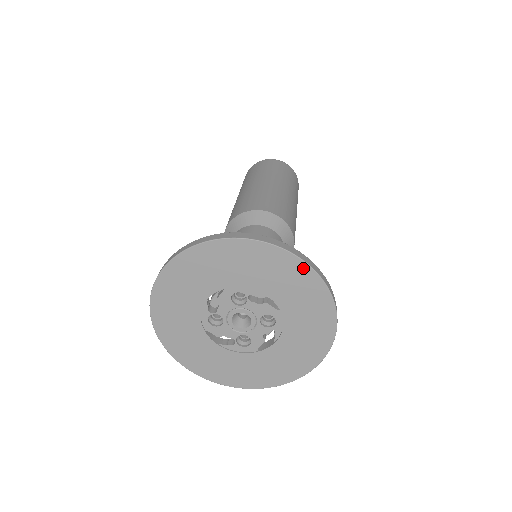
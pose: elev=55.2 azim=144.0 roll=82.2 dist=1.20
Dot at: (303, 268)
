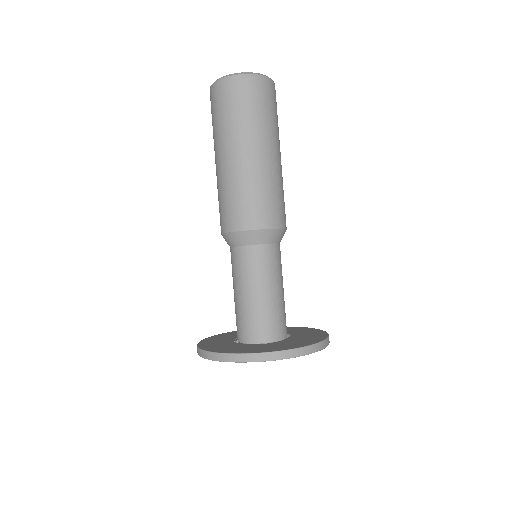
Dot at: (275, 359)
